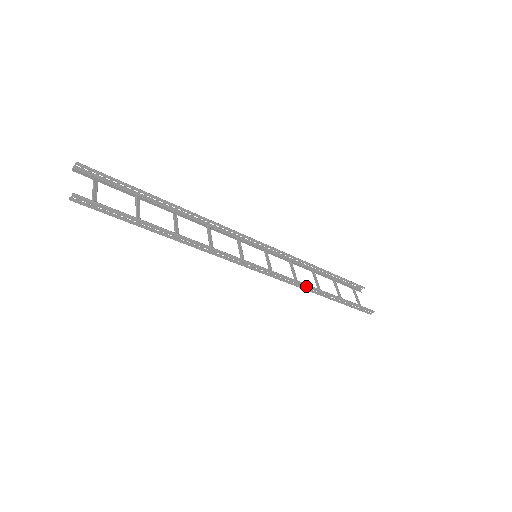
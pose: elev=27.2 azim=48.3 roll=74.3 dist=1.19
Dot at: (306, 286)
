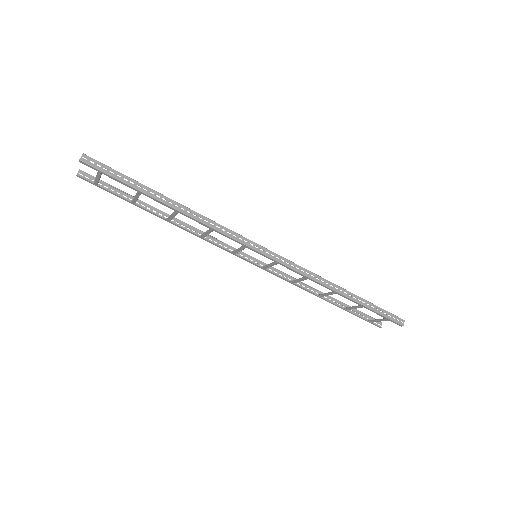
Dot at: (317, 277)
